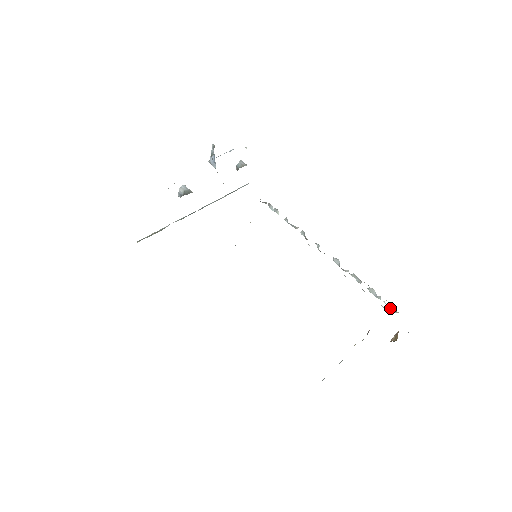
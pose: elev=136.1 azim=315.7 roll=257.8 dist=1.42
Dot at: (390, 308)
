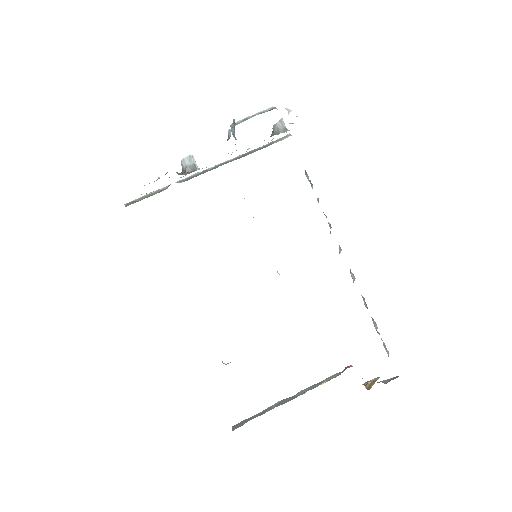
Dot at: occluded
